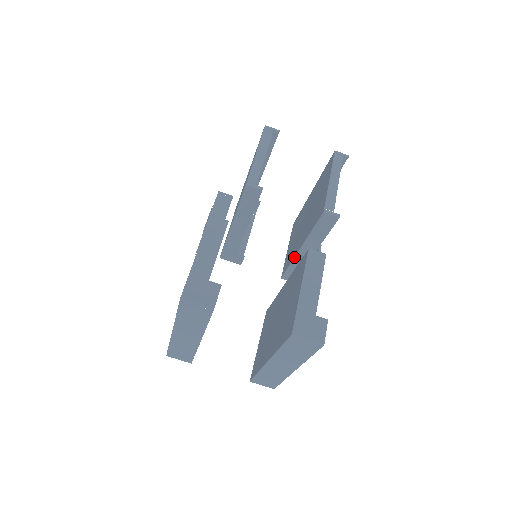
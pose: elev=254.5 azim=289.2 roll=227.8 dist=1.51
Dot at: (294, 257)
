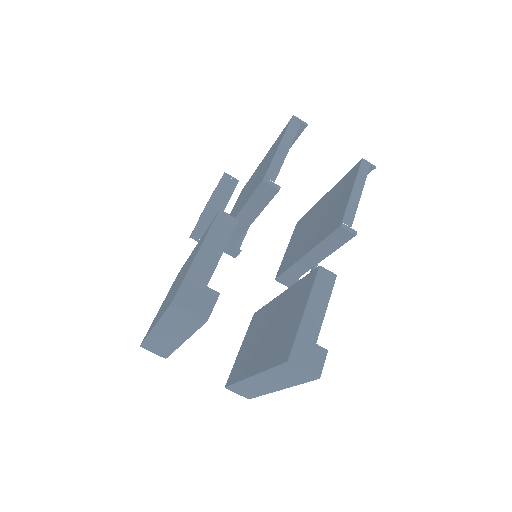
Dot at: (295, 263)
